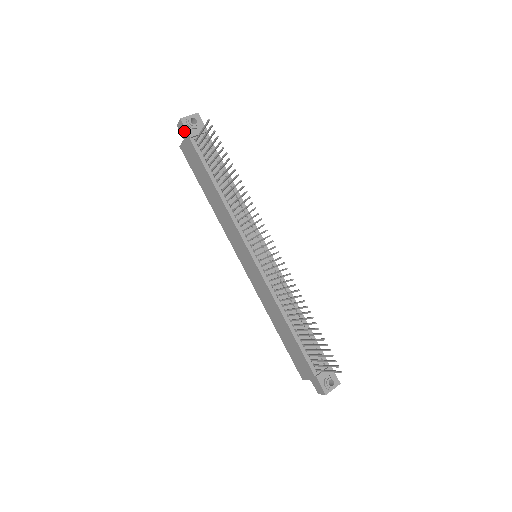
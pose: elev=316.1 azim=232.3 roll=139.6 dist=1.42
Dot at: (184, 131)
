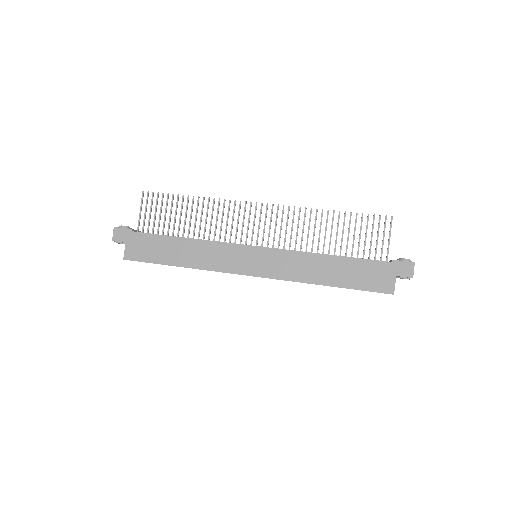
Dot at: (123, 233)
